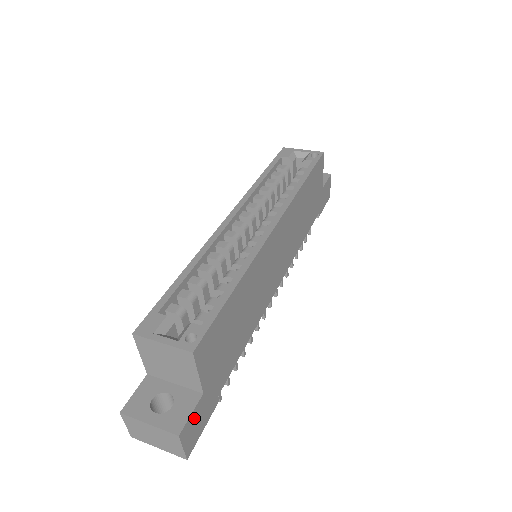
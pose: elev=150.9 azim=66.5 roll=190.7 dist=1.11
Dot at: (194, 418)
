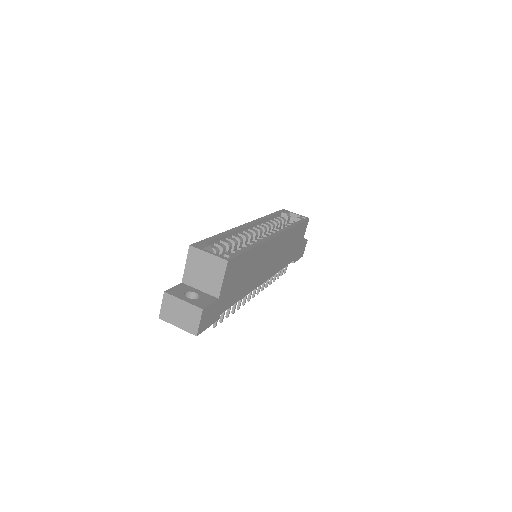
Dot at: (210, 310)
